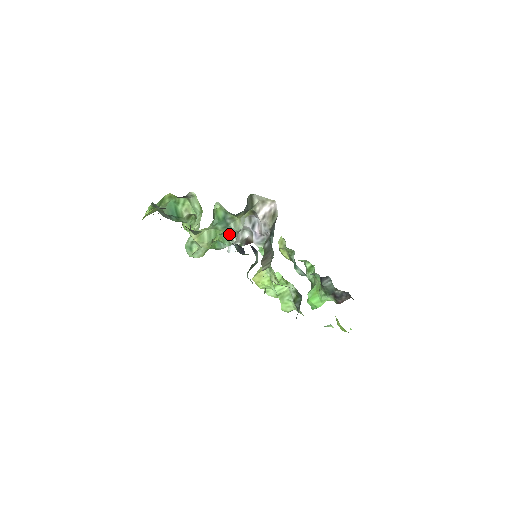
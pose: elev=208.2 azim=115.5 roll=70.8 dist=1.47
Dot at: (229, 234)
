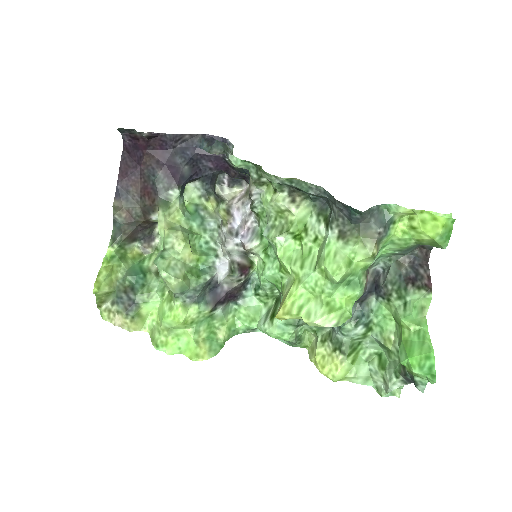
Dot at: (209, 237)
